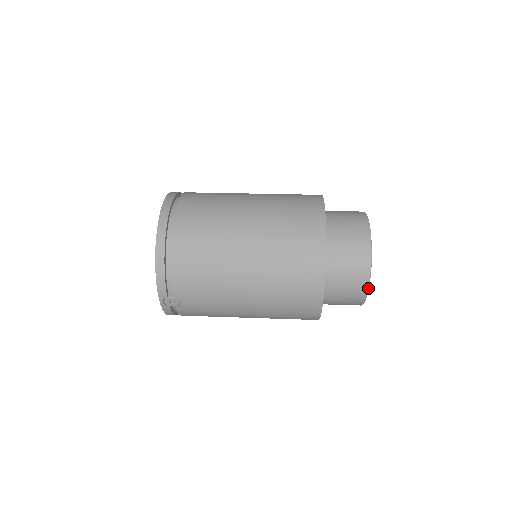
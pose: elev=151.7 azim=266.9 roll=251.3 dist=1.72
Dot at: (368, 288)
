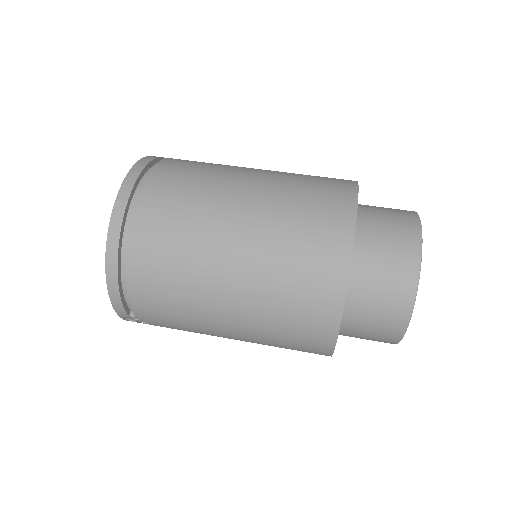
Dot at: (401, 338)
